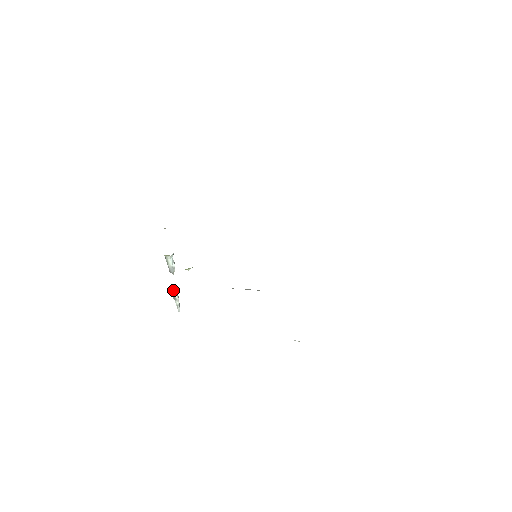
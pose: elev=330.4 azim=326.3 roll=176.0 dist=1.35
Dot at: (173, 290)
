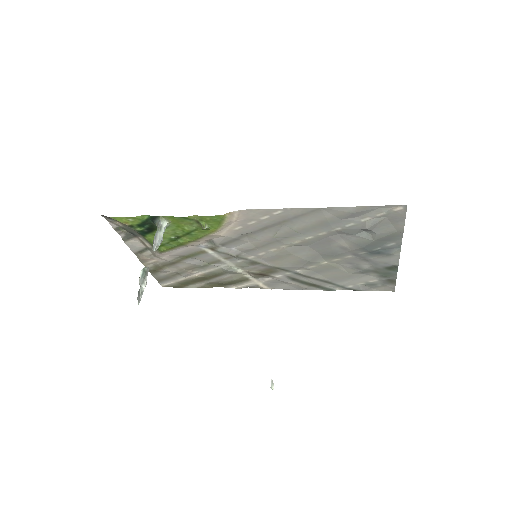
Dot at: (146, 269)
